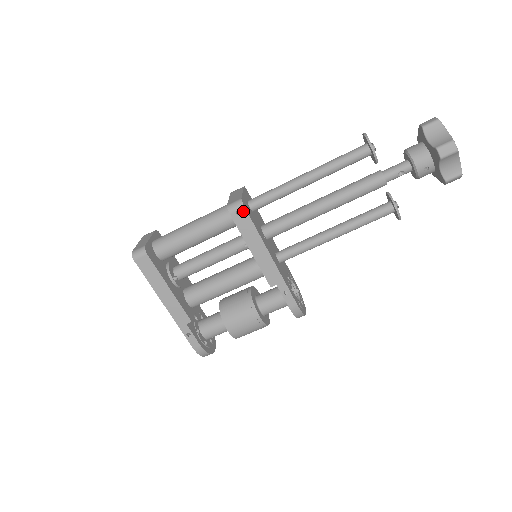
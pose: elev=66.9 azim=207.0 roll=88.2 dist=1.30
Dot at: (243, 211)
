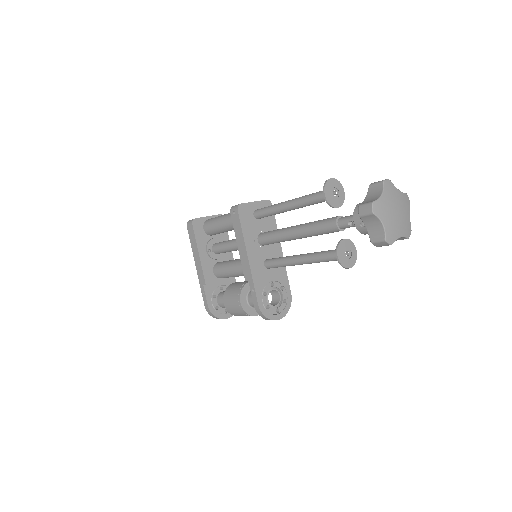
Dot at: (237, 213)
